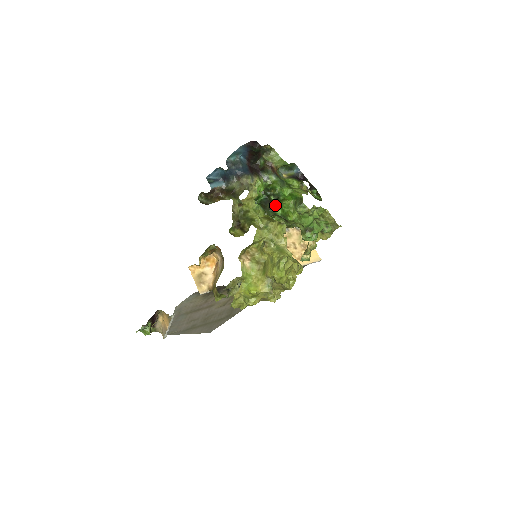
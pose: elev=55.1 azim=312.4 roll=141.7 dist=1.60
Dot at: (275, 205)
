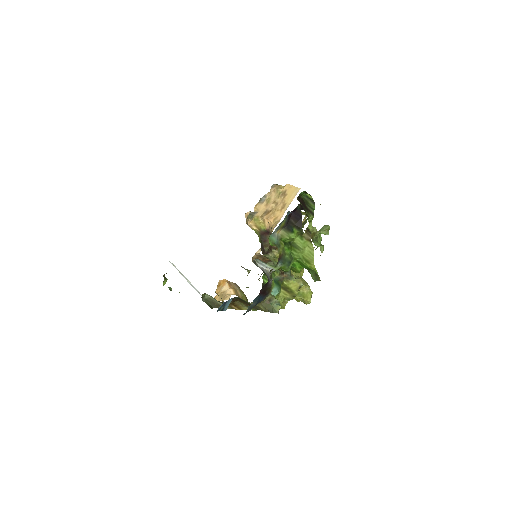
Dot at: occluded
